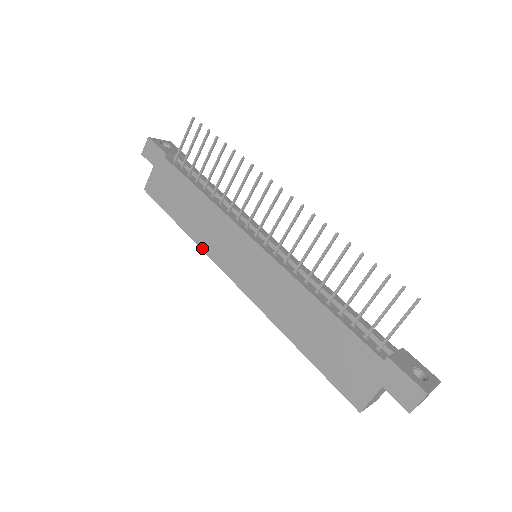
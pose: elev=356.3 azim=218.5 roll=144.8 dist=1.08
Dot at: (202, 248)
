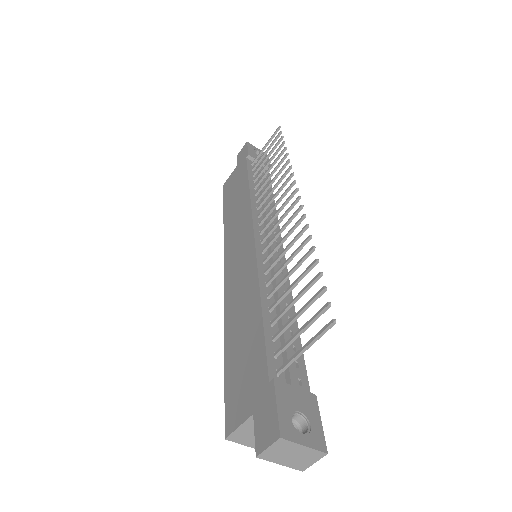
Dot at: (224, 237)
